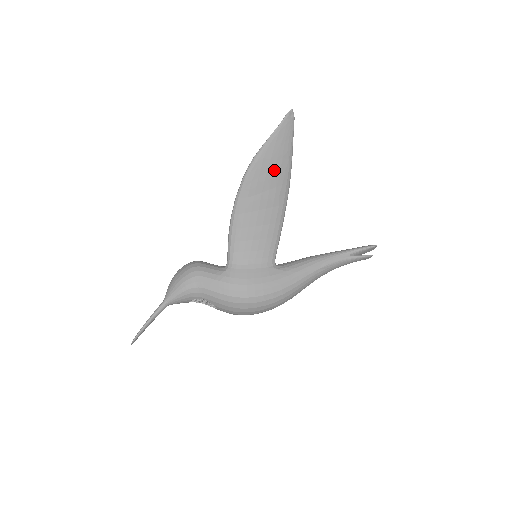
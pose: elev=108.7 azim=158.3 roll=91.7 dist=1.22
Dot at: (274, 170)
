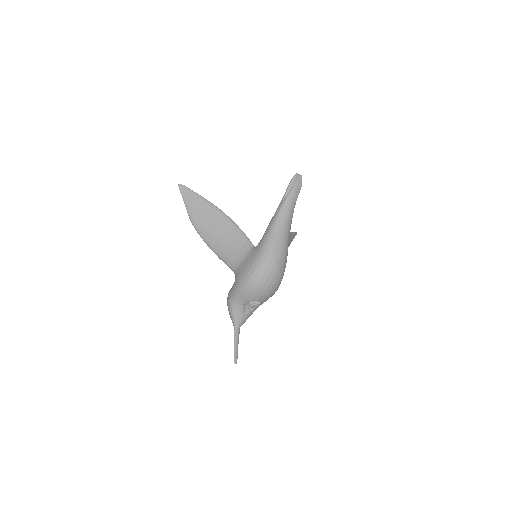
Dot at: (202, 212)
